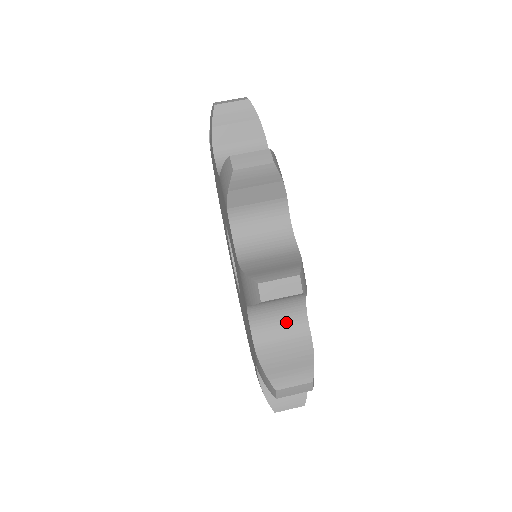
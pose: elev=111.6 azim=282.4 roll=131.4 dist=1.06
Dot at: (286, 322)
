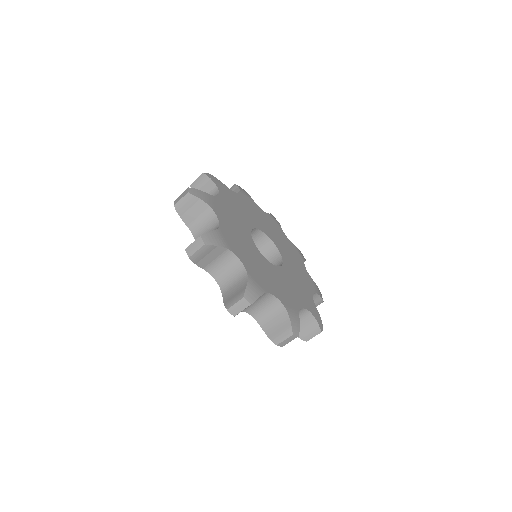
Dot at: occluded
